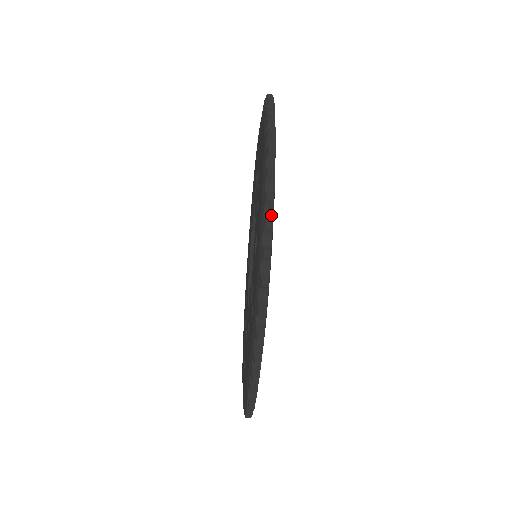
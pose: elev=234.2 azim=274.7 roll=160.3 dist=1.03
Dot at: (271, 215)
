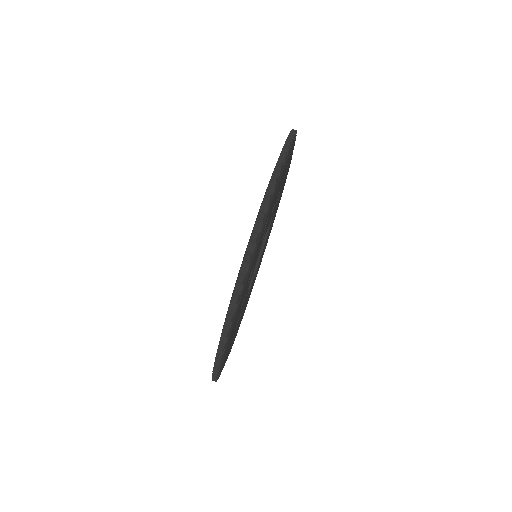
Dot at: occluded
